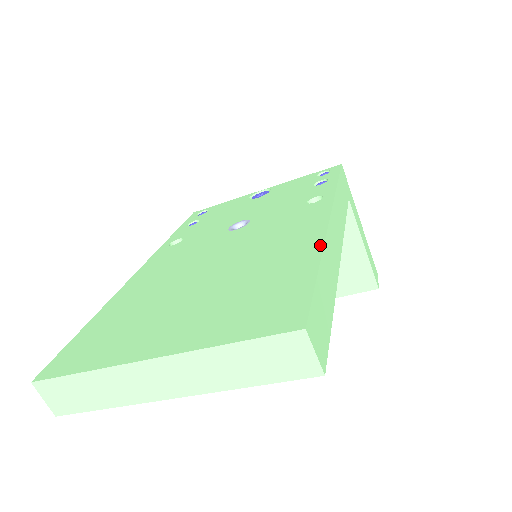
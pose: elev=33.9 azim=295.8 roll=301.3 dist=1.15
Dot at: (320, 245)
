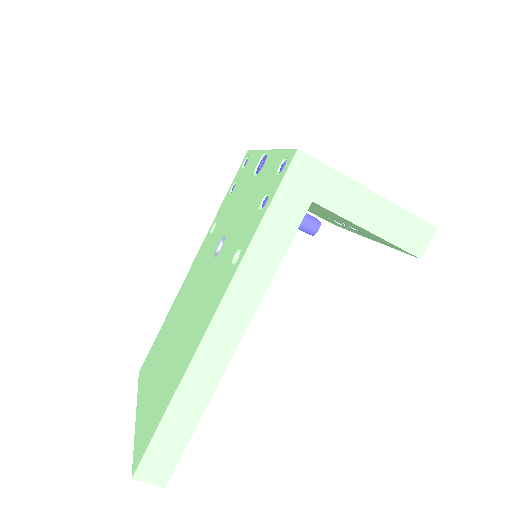
Dot at: (181, 377)
